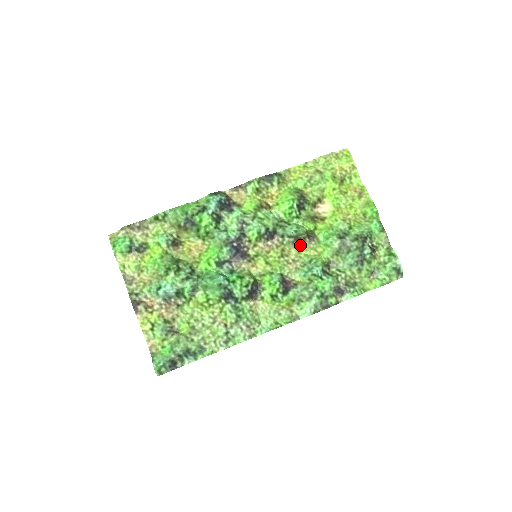
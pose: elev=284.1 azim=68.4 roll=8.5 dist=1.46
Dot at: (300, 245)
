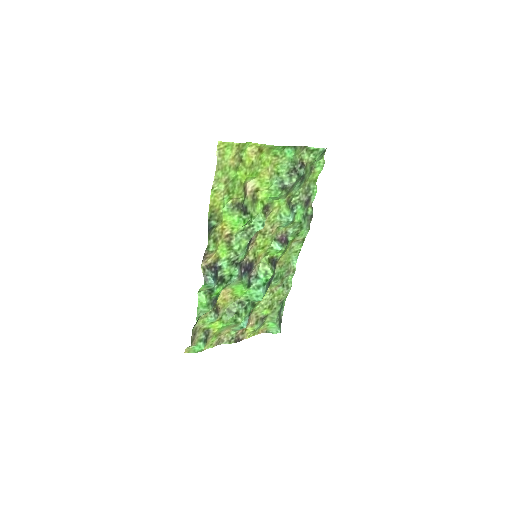
Dot at: occluded
